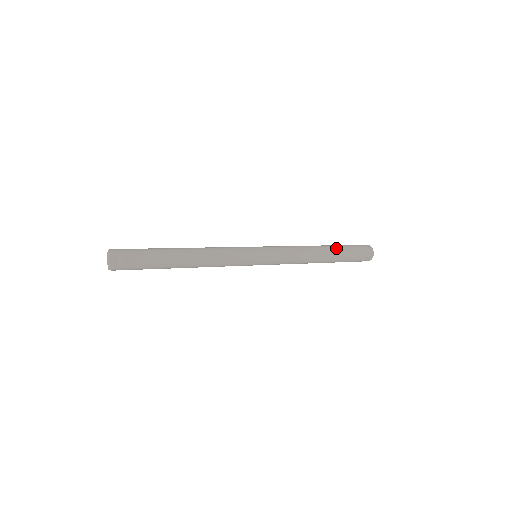
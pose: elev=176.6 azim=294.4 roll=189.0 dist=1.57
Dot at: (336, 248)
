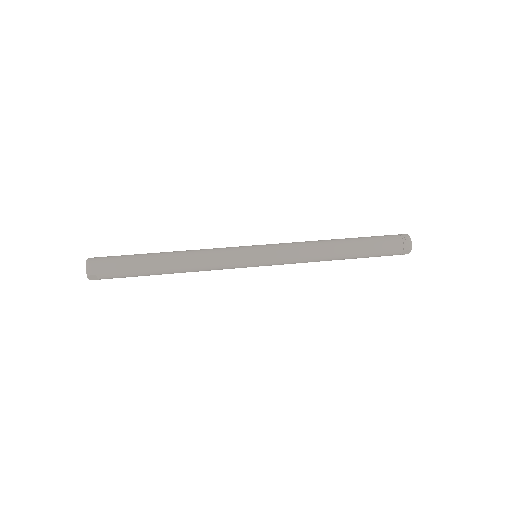
Dot at: (360, 252)
